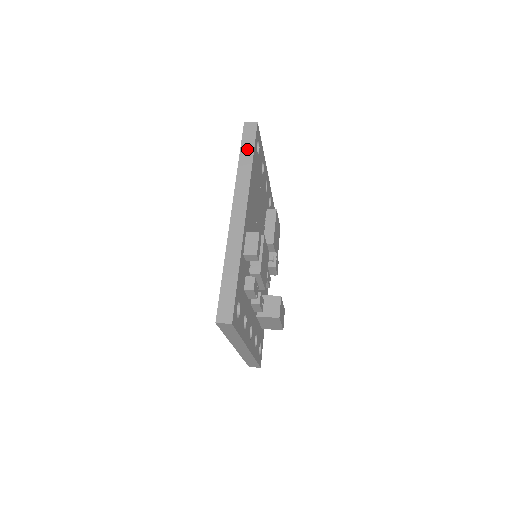
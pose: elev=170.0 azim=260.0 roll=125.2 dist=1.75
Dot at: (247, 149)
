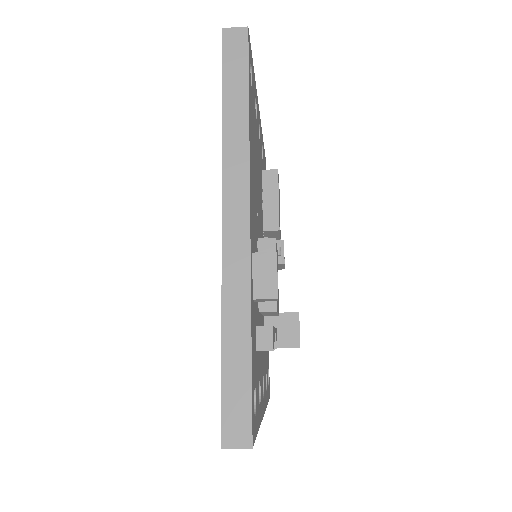
Dot at: (235, 85)
